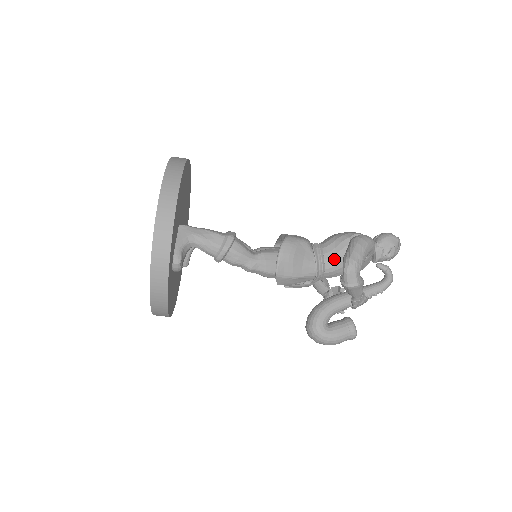
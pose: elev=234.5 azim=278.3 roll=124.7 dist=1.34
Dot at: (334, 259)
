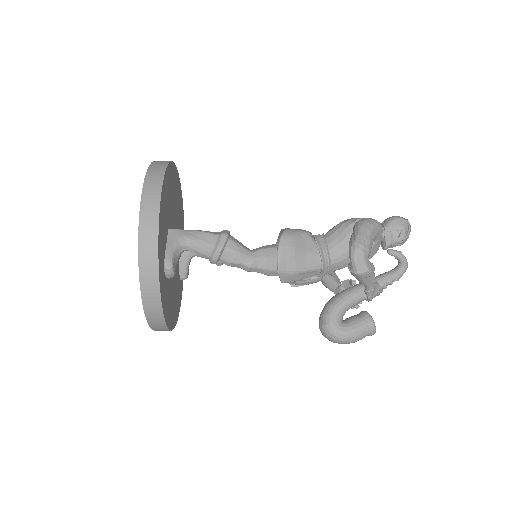
Dot at: (339, 248)
